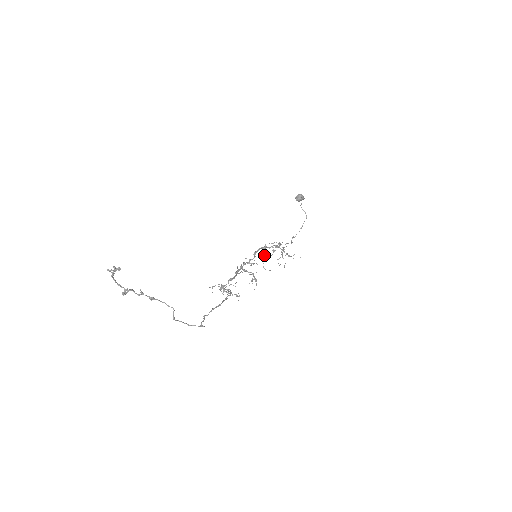
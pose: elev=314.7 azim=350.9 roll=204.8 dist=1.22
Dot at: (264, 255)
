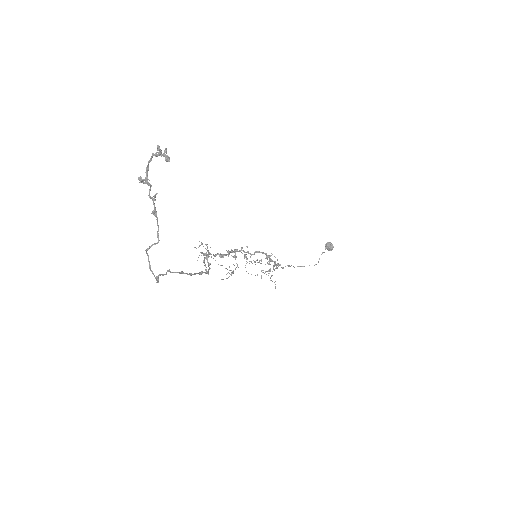
Dot at: (260, 260)
